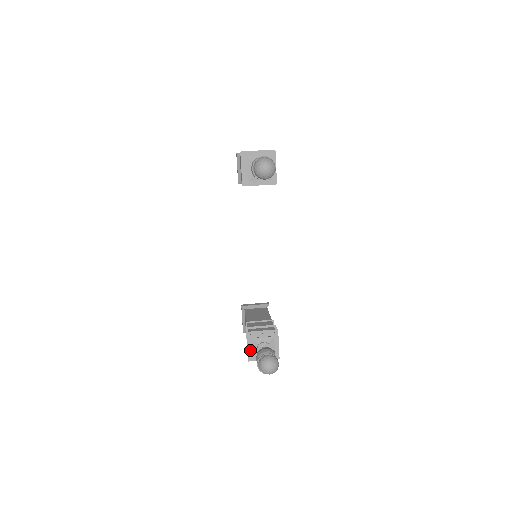
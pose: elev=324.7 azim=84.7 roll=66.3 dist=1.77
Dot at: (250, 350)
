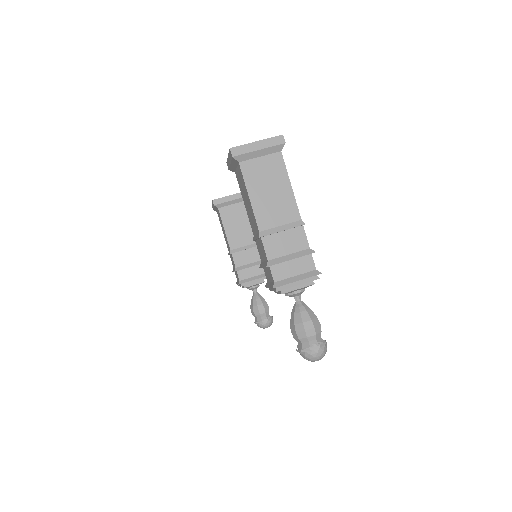
Dot at: occluded
